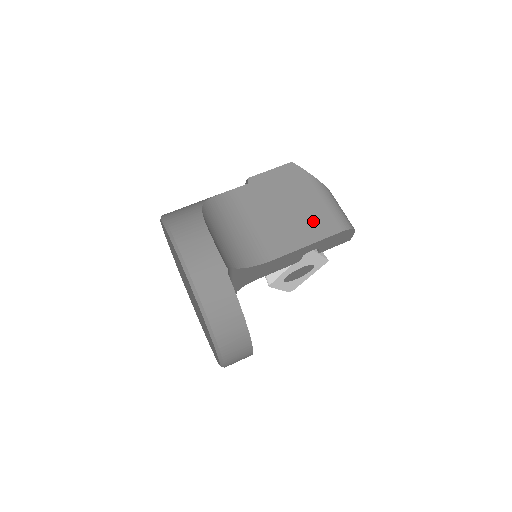
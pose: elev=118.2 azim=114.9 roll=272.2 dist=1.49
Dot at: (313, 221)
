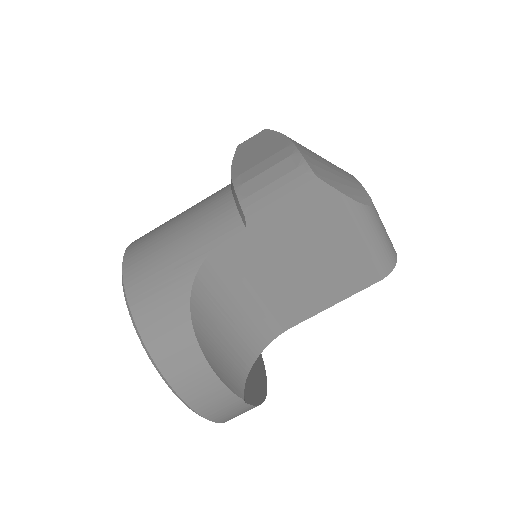
Dot at: (344, 272)
